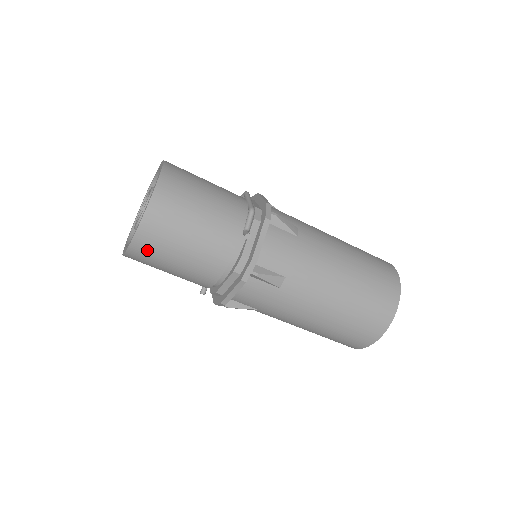
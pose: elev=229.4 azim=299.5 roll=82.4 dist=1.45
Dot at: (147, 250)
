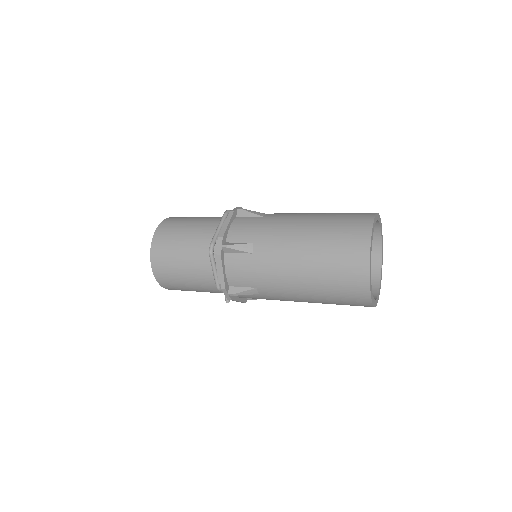
Dot at: occluded
